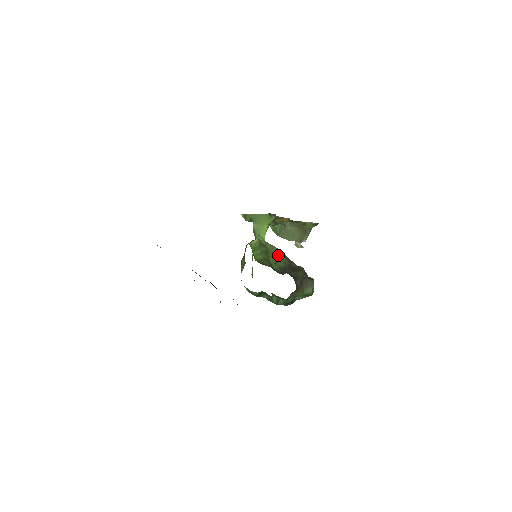
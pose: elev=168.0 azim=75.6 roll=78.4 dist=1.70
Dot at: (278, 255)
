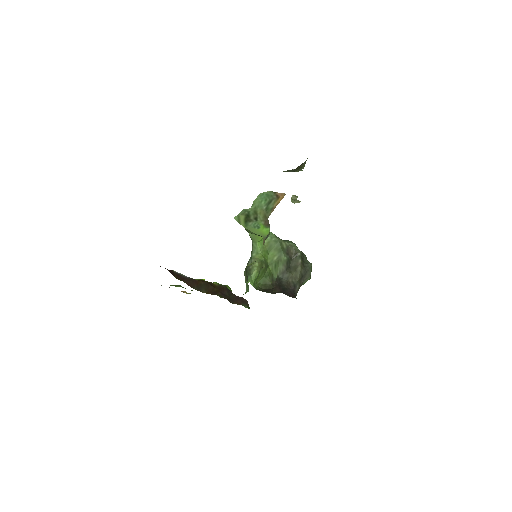
Dot at: (277, 253)
